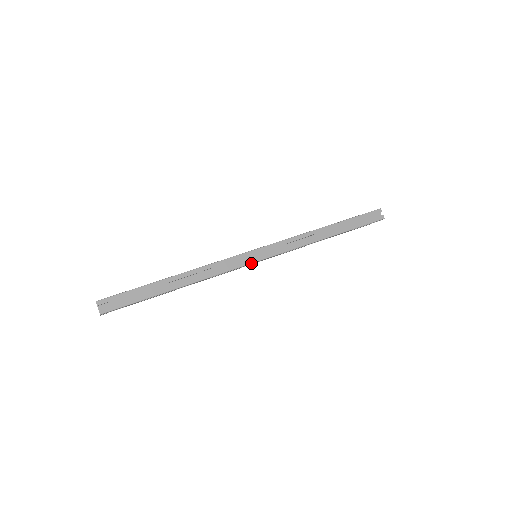
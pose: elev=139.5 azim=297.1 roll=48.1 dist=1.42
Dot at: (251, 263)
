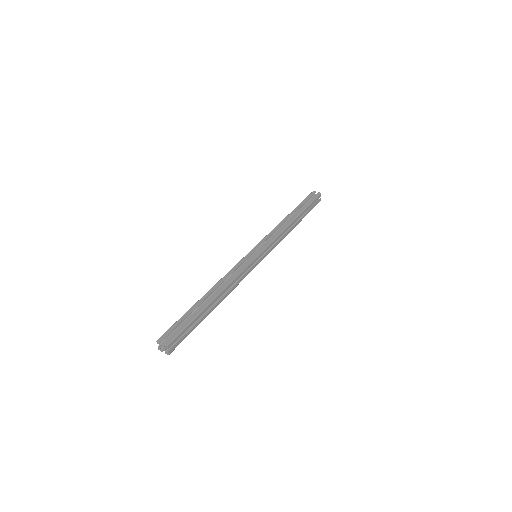
Dot at: occluded
